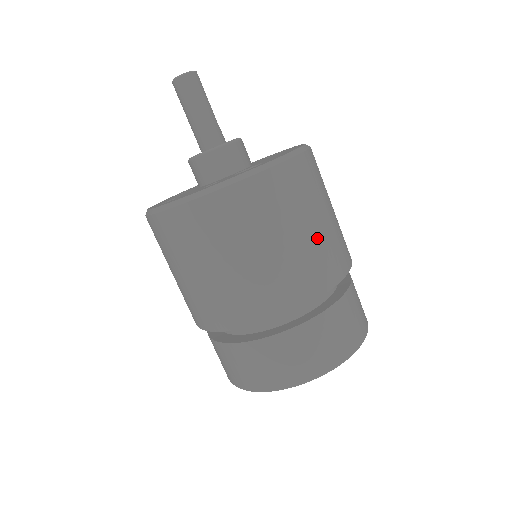
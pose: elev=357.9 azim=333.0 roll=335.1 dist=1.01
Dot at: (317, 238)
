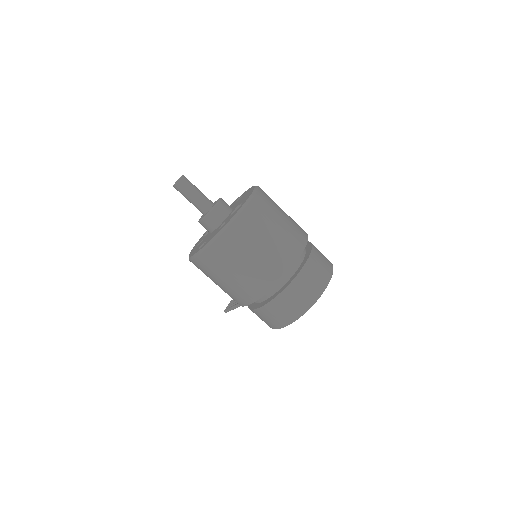
Dot at: (286, 226)
